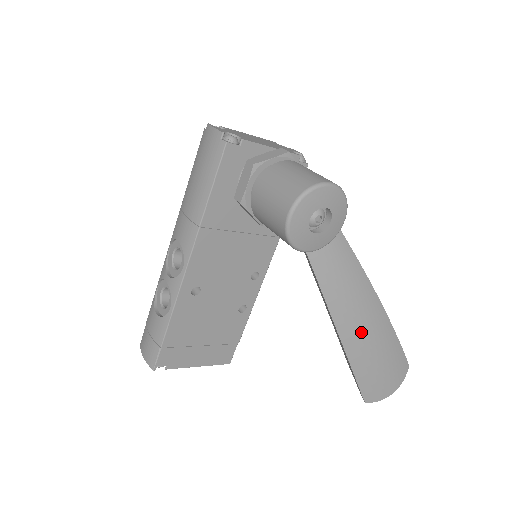
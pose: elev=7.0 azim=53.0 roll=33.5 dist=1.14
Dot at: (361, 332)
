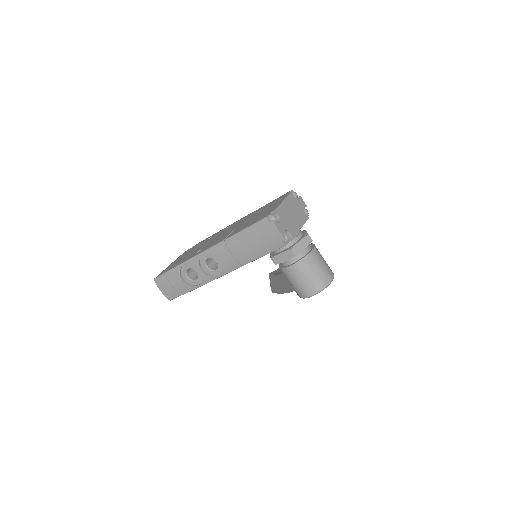
Dot at: occluded
